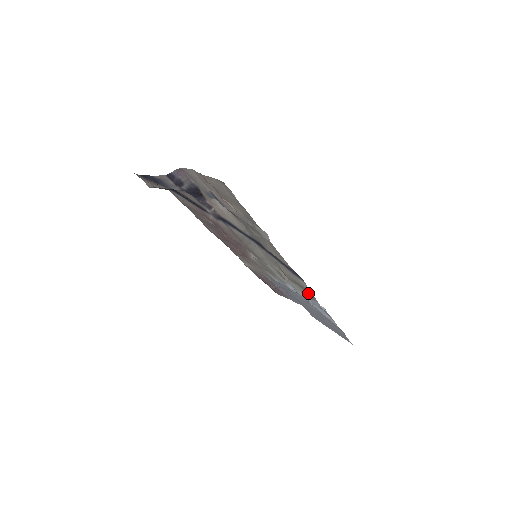
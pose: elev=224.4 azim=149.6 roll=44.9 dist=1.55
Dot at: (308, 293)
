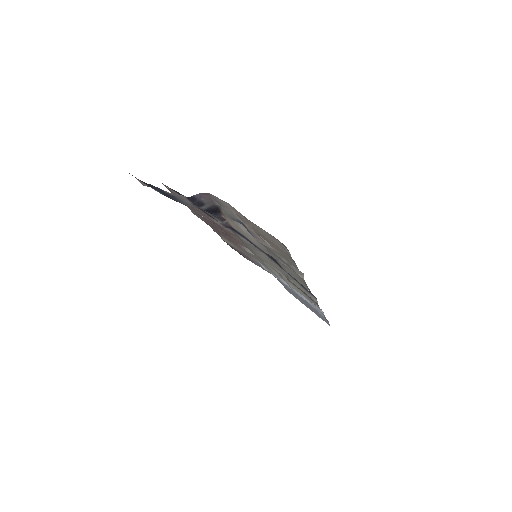
Dot at: (311, 300)
